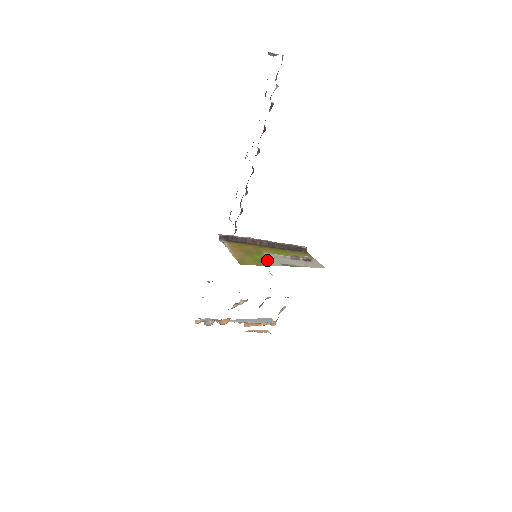
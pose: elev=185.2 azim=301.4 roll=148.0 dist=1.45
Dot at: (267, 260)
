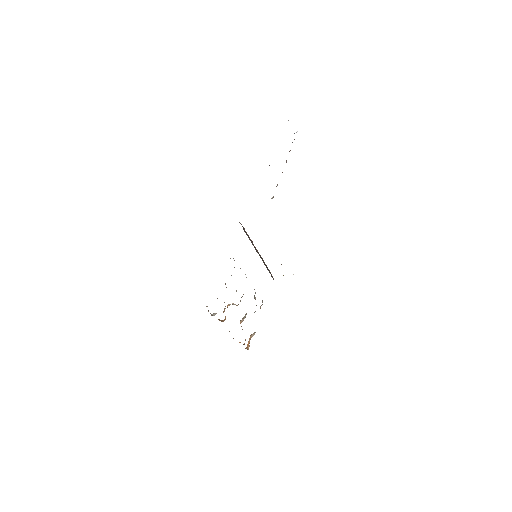
Dot at: occluded
